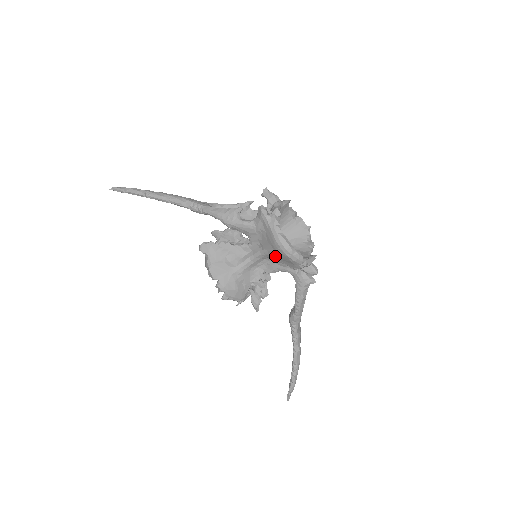
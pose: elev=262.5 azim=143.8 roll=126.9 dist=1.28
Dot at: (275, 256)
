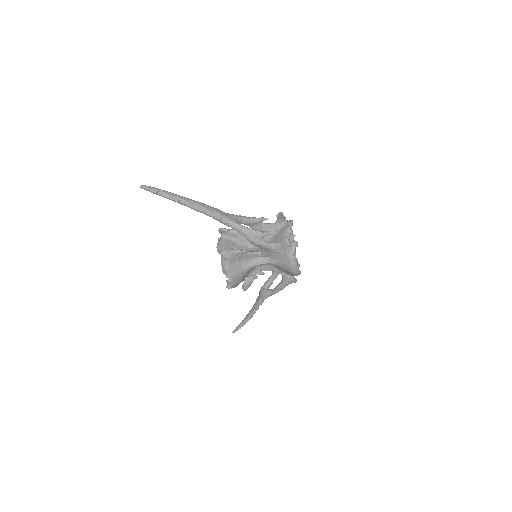
Dot at: (280, 268)
